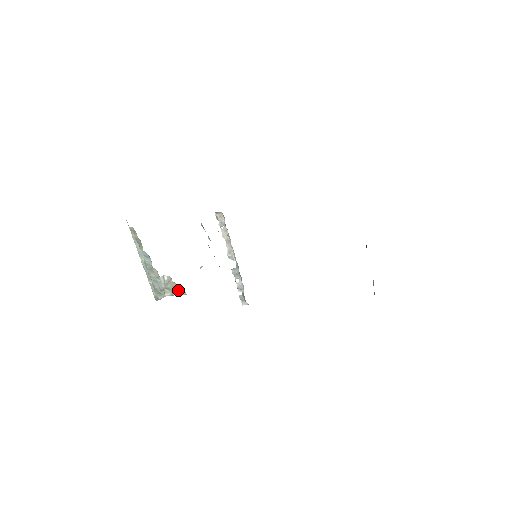
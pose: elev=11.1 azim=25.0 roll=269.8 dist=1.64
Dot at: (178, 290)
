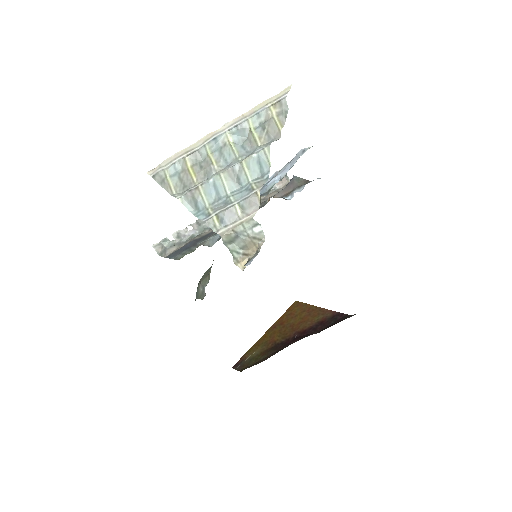
Dot at: (239, 250)
